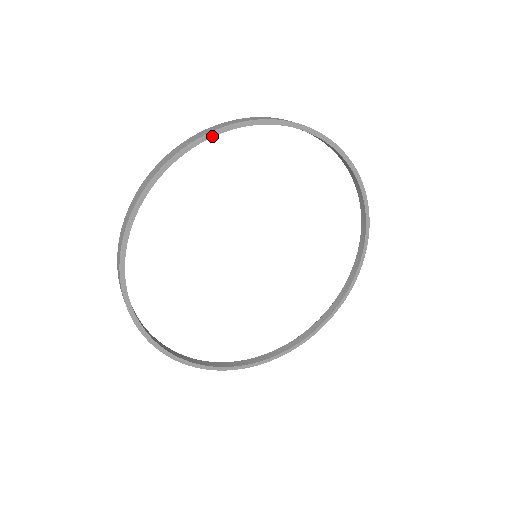
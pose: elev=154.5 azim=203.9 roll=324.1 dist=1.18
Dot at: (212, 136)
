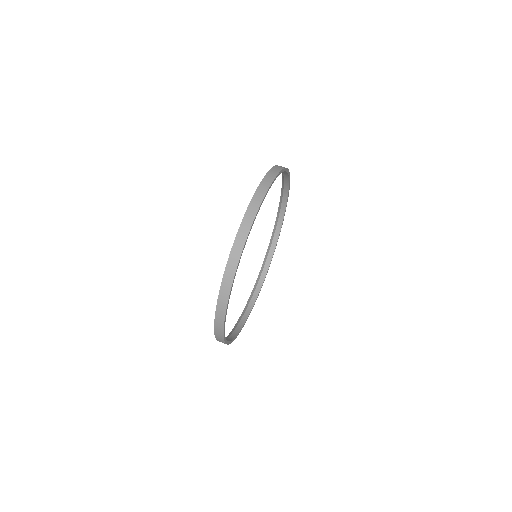
Dot at: occluded
